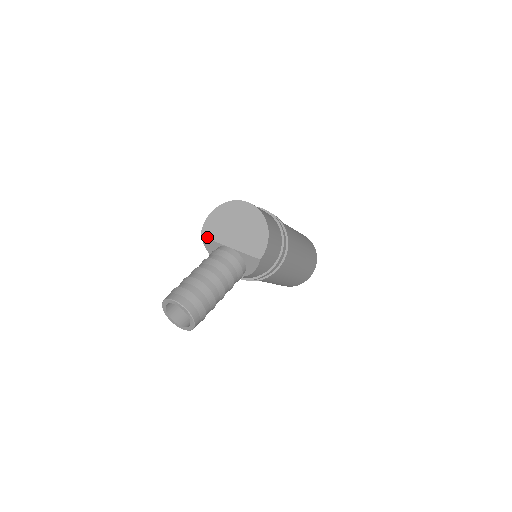
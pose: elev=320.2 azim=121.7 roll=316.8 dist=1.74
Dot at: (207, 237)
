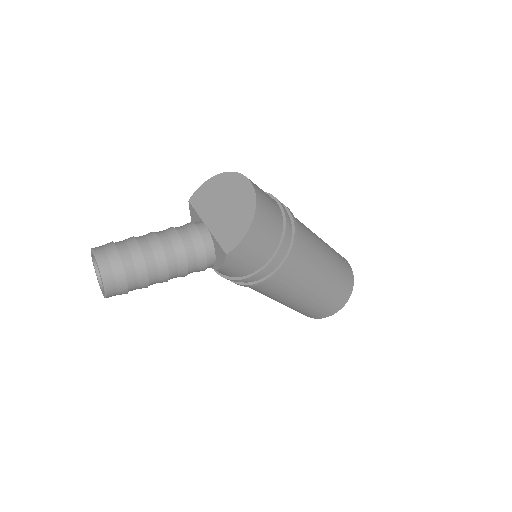
Dot at: (193, 205)
